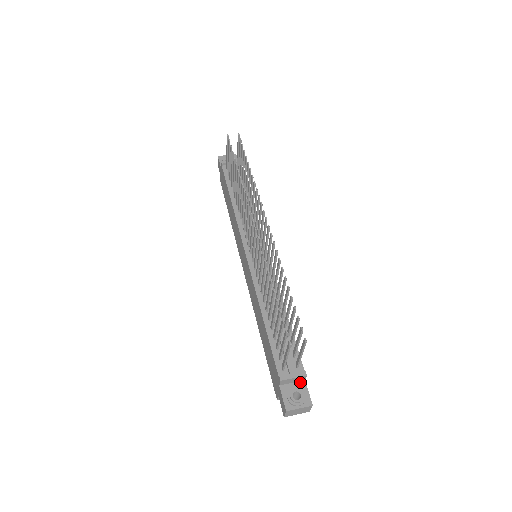
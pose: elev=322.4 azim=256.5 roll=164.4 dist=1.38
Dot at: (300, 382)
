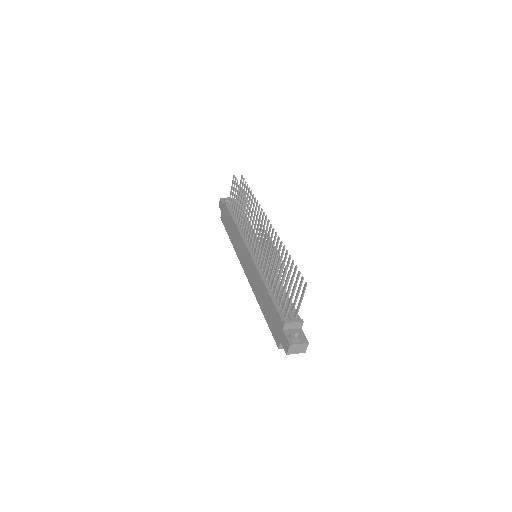
Dot at: (298, 329)
